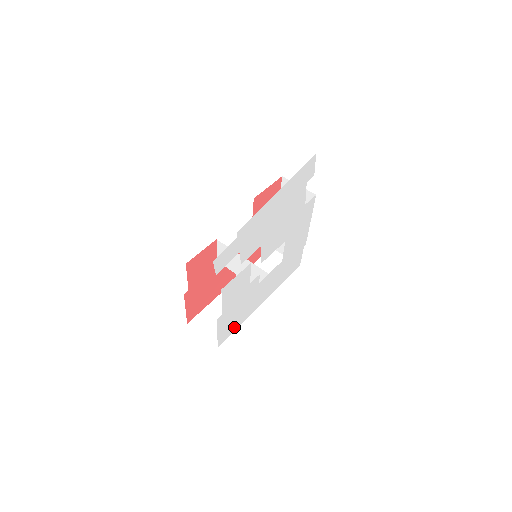
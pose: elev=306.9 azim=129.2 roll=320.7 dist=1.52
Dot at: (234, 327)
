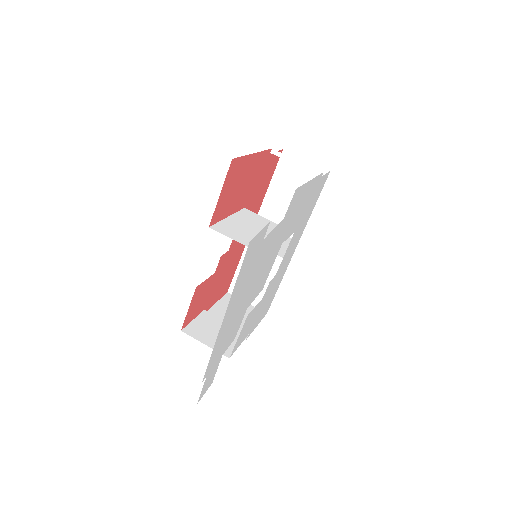
Dot at: (274, 294)
